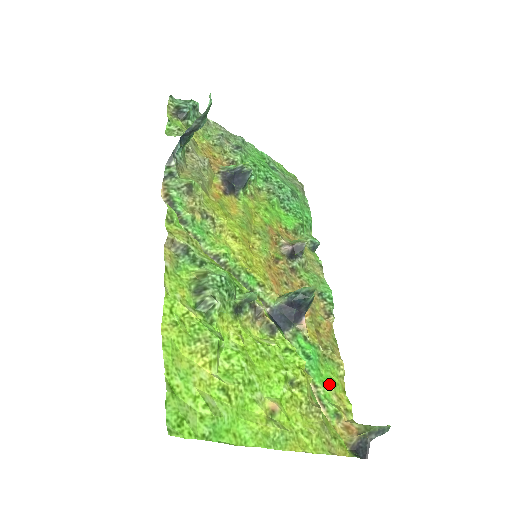
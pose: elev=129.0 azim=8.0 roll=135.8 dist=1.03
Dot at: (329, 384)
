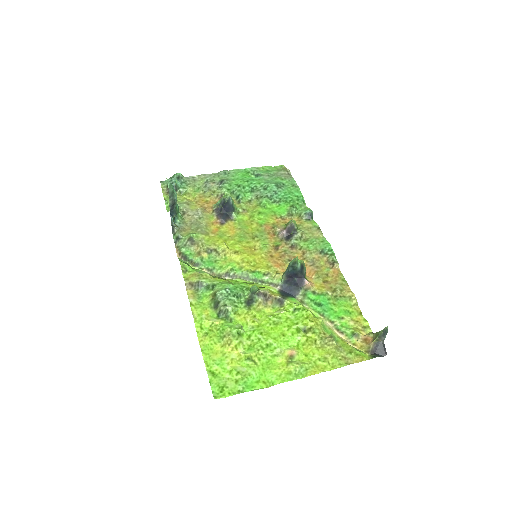
Dot at: (344, 315)
